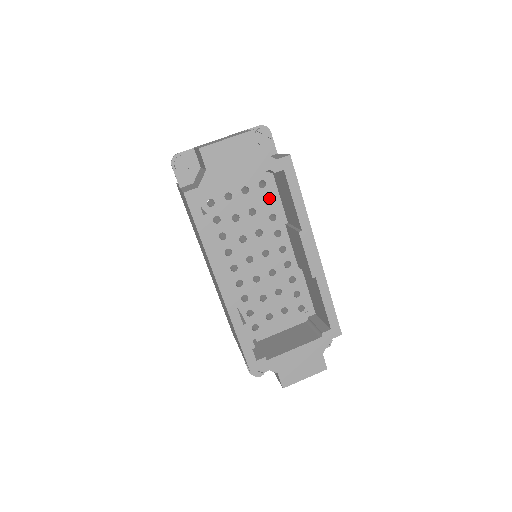
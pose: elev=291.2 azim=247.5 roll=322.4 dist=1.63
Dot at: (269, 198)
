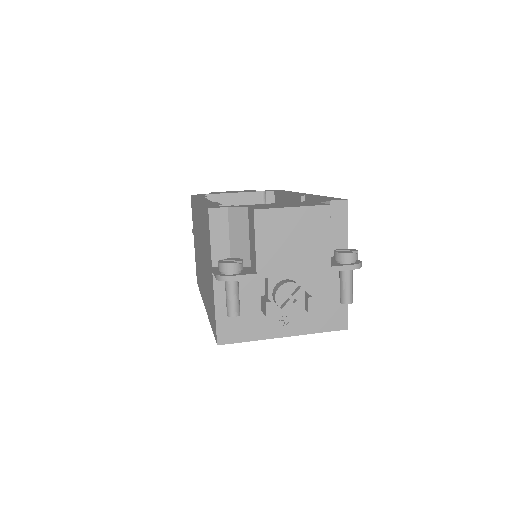
Dot at: occluded
